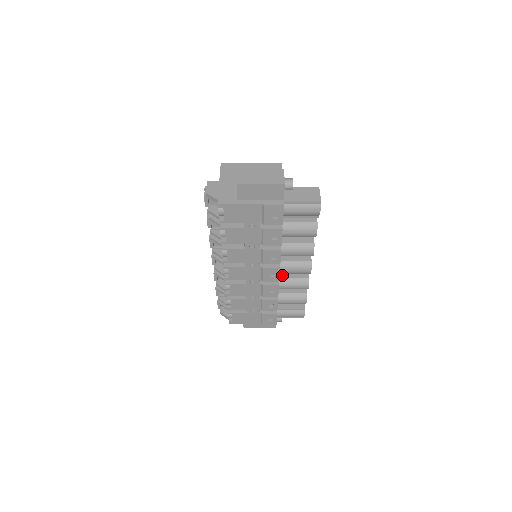
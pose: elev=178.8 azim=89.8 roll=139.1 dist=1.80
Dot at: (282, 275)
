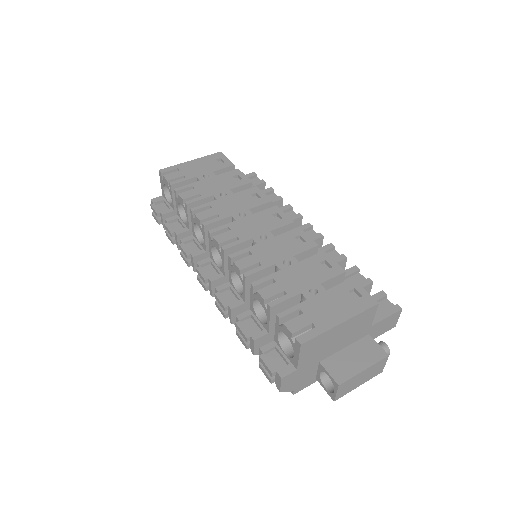
Dot at: occluded
